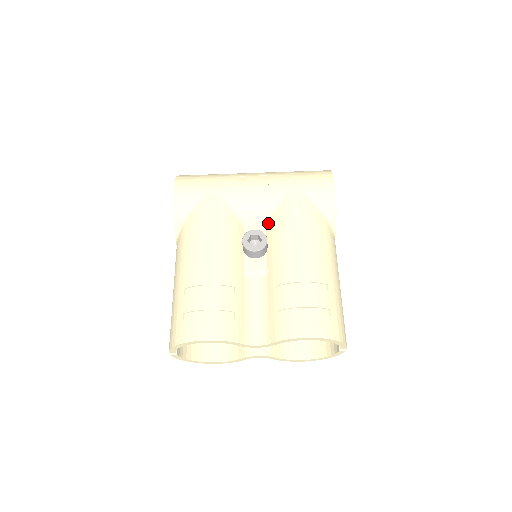
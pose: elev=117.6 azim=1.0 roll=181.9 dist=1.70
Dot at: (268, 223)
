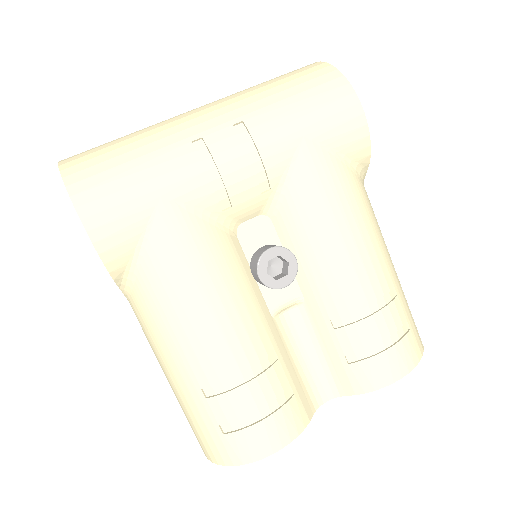
Dot at: (275, 216)
